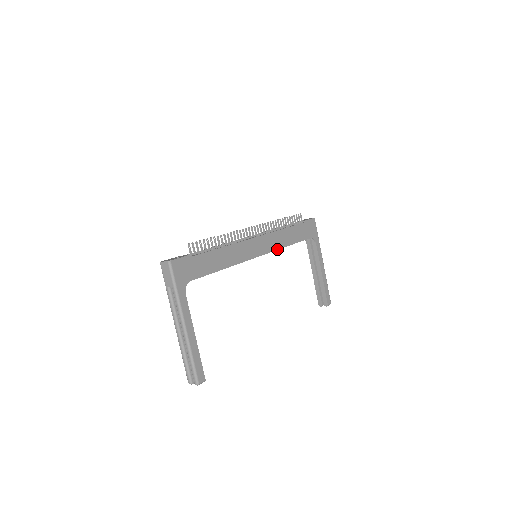
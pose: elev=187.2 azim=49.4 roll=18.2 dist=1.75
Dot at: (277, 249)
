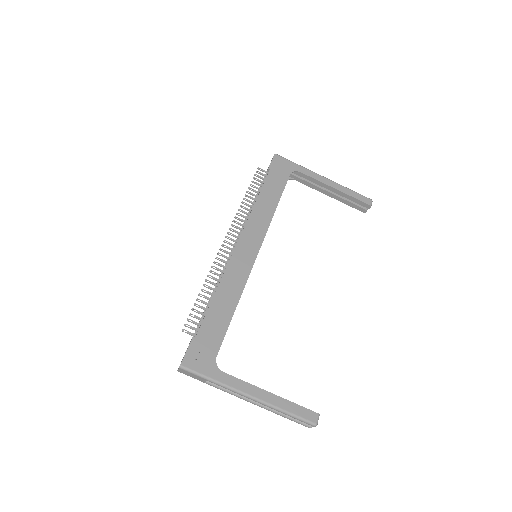
Dot at: (268, 227)
